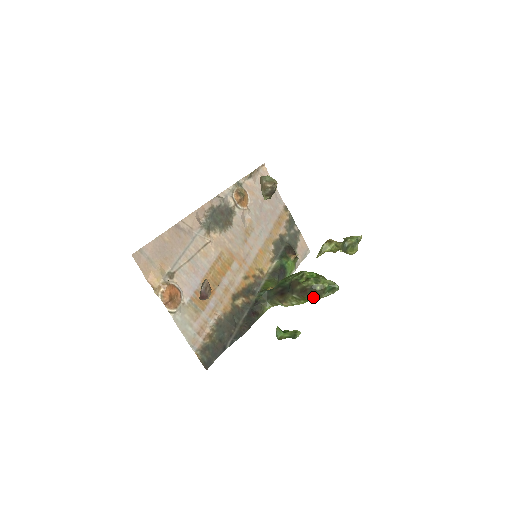
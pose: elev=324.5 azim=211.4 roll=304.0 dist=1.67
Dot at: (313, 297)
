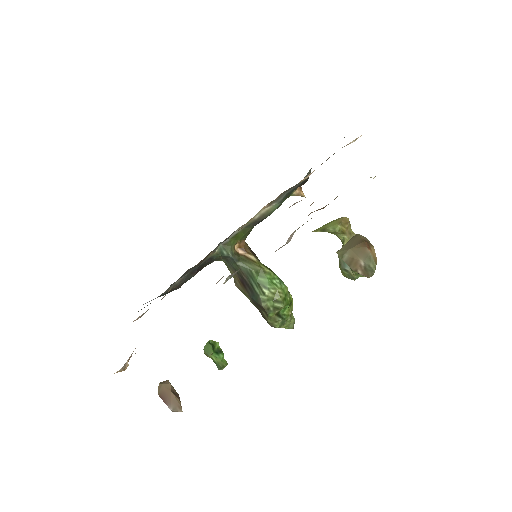
Dot at: occluded
